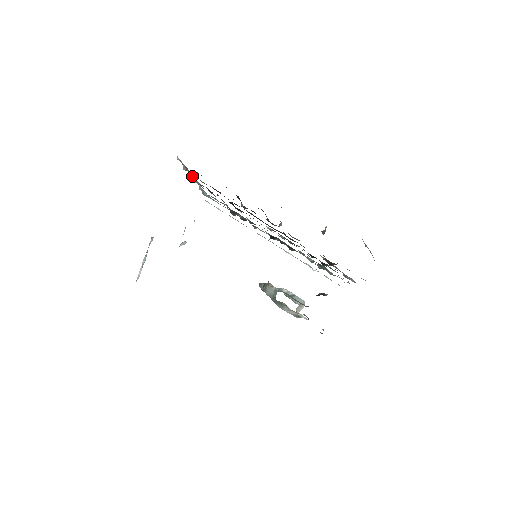
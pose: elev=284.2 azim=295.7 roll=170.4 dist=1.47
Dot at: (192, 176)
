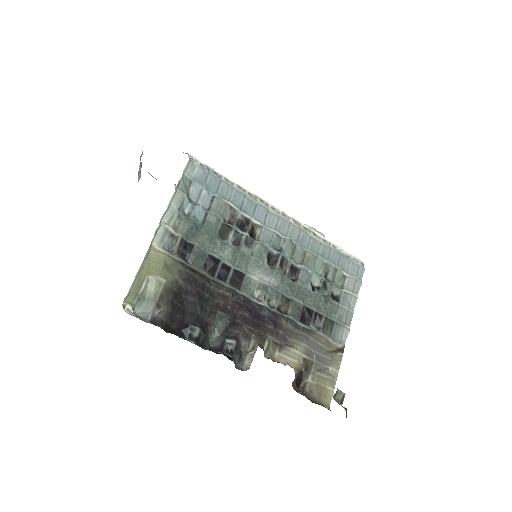
Dot at: (159, 225)
